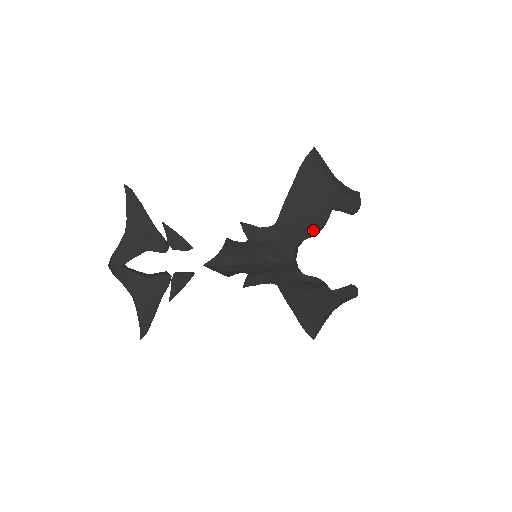
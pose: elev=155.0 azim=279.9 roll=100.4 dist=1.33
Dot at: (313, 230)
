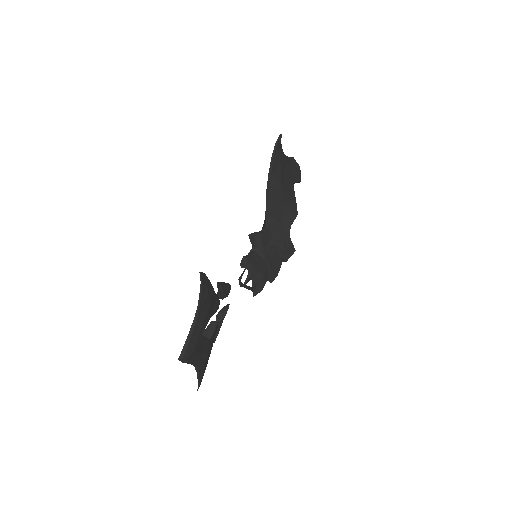
Dot at: (296, 214)
